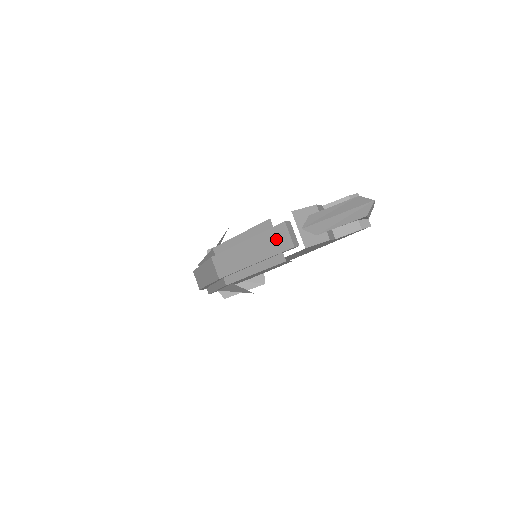
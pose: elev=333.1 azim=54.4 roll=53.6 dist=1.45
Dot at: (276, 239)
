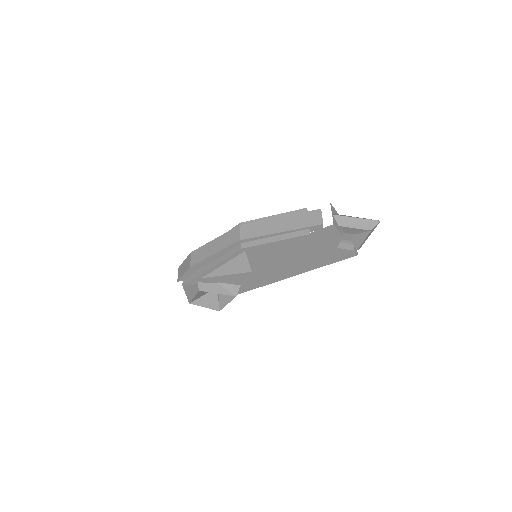
Dot at: (309, 218)
